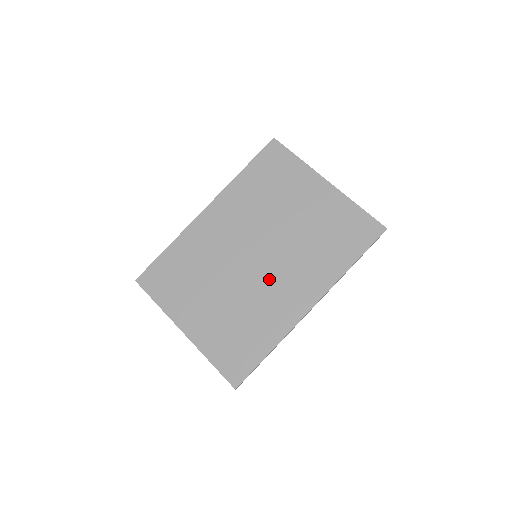
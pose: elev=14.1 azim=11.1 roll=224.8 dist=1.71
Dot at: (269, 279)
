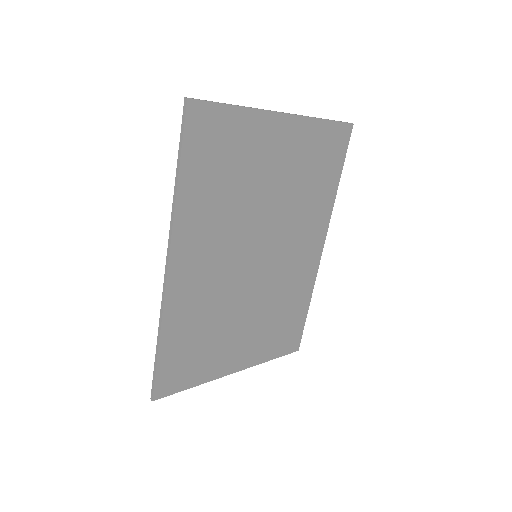
Dot at: (281, 263)
